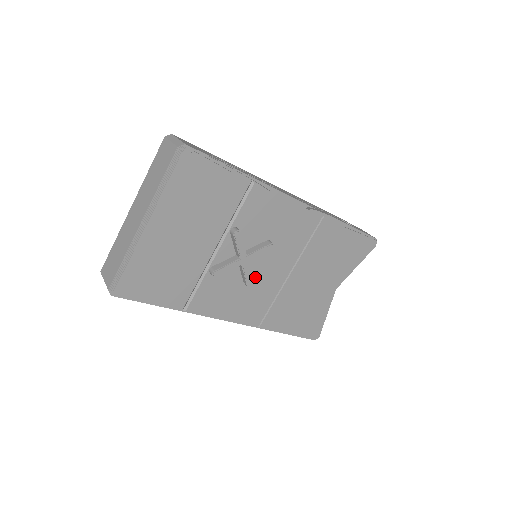
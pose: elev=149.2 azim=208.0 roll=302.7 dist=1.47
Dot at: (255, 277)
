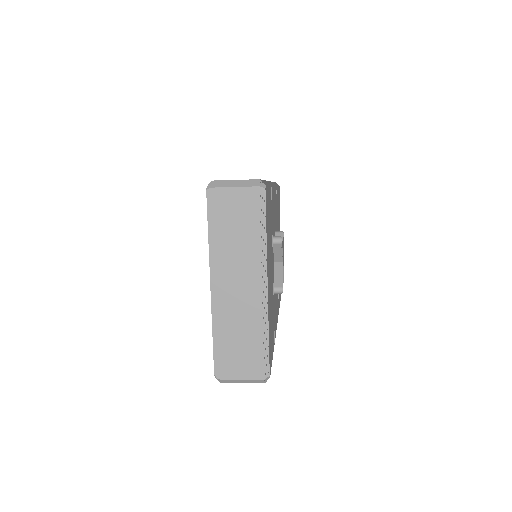
Dot at: occluded
